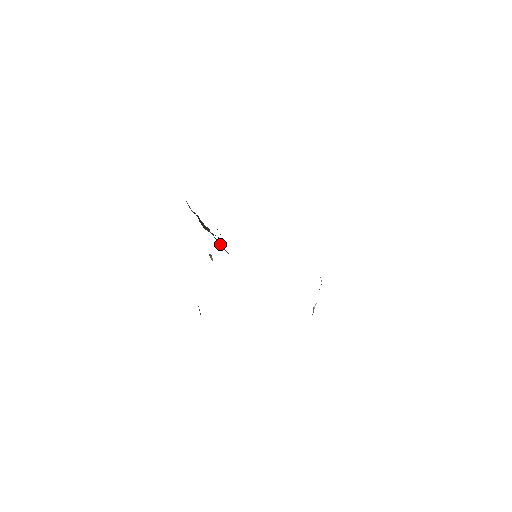
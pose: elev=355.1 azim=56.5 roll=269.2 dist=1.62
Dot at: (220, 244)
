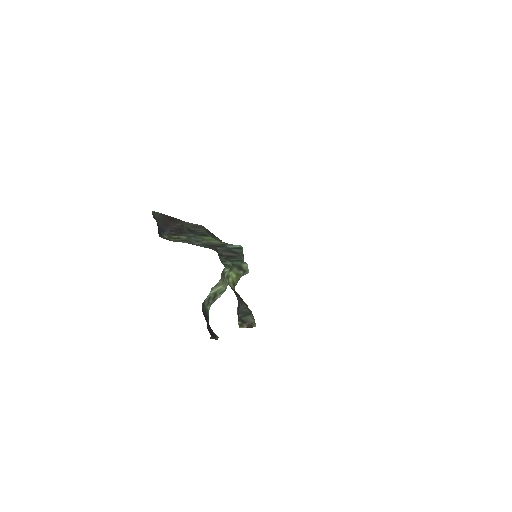
Dot at: occluded
